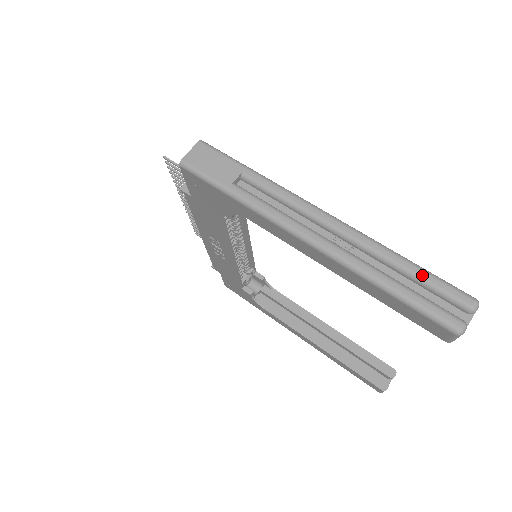
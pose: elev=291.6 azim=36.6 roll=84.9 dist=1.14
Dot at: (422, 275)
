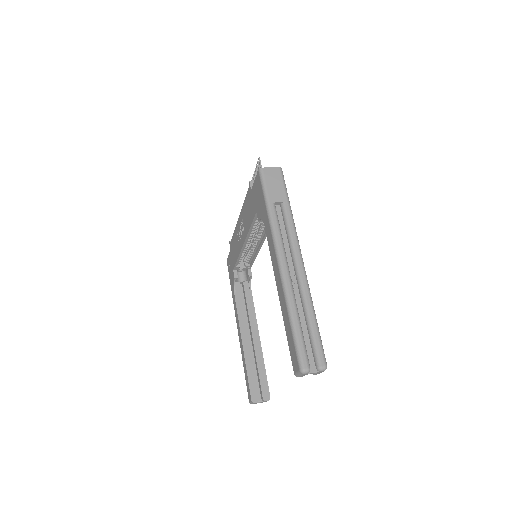
Dot at: (314, 330)
